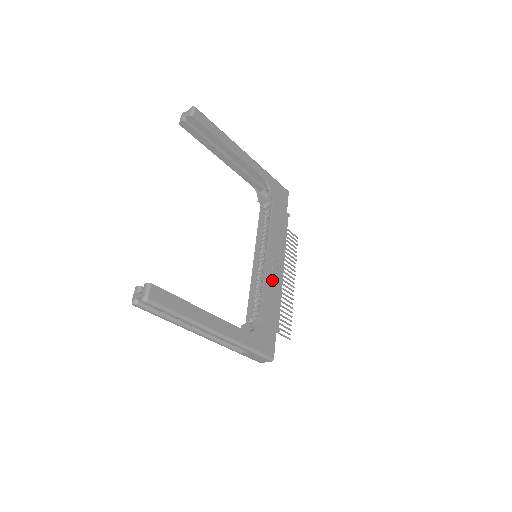
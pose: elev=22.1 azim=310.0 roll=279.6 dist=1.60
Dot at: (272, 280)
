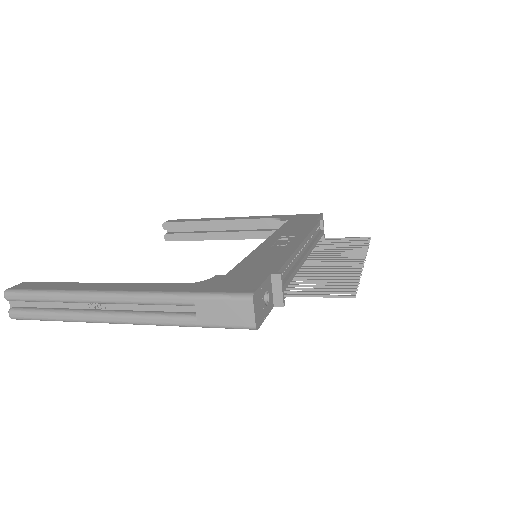
Dot at: (270, 250)
